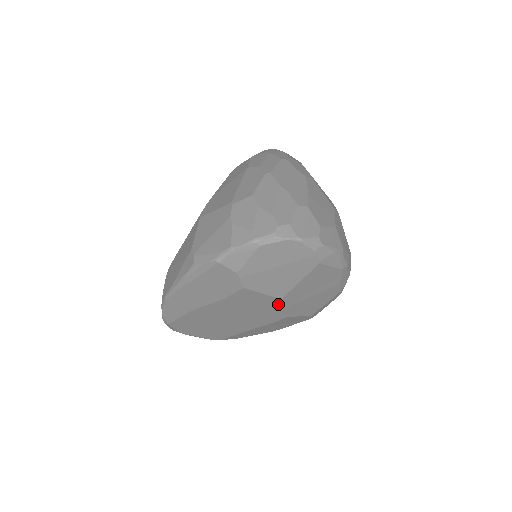
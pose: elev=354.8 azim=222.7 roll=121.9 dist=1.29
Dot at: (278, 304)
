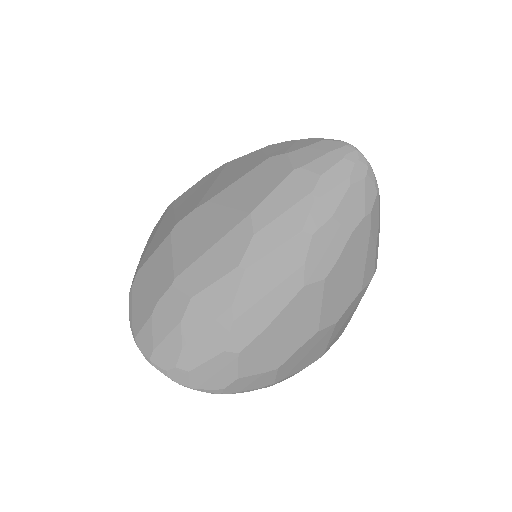
Dot at: occluded
